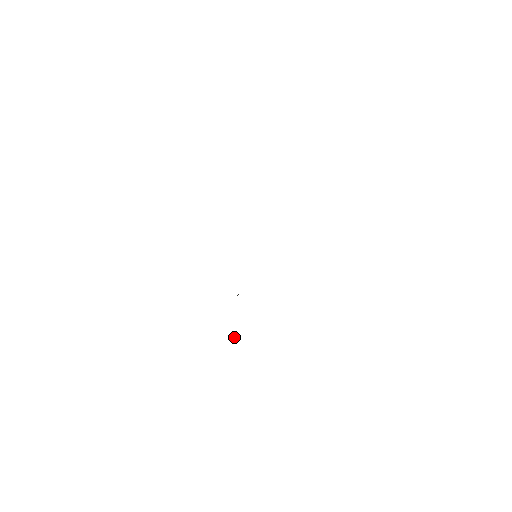
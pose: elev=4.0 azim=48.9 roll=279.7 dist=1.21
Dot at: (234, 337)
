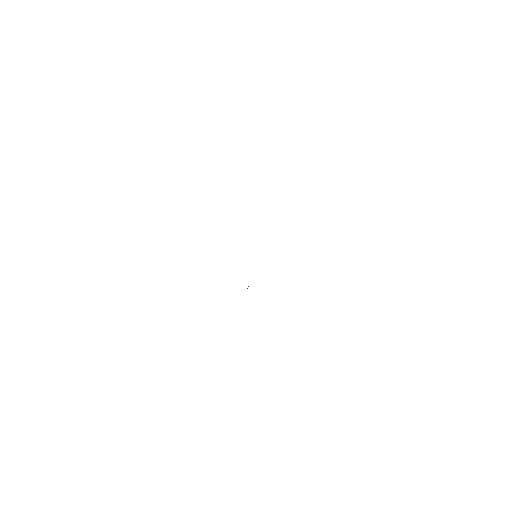
Dot at: occluded
